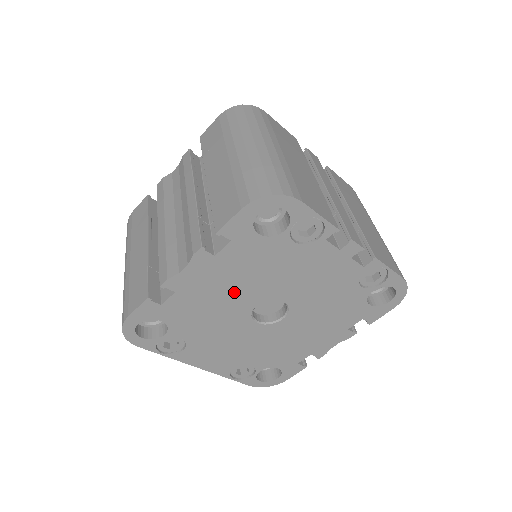
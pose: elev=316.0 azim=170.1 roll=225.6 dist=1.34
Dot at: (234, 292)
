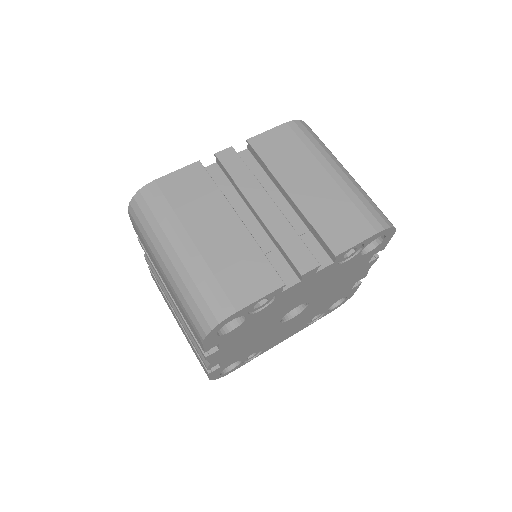
Dot at: (256, 335)
